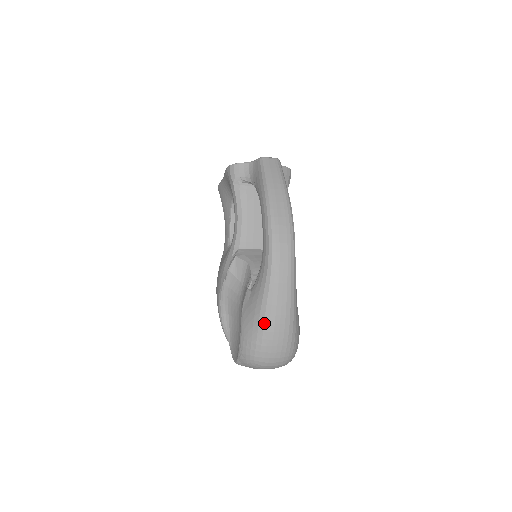
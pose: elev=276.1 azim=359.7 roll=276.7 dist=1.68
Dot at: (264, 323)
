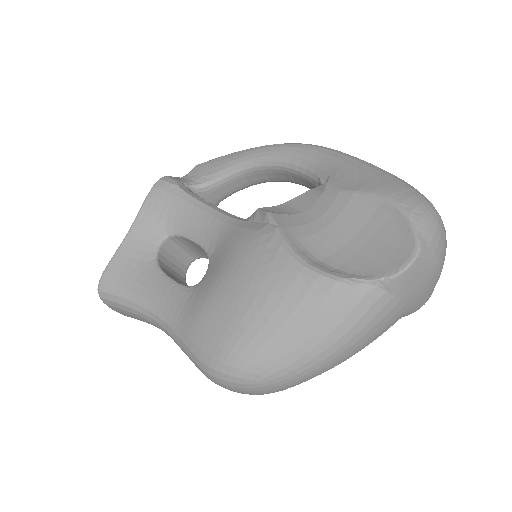
Dot at: (389, 173)
